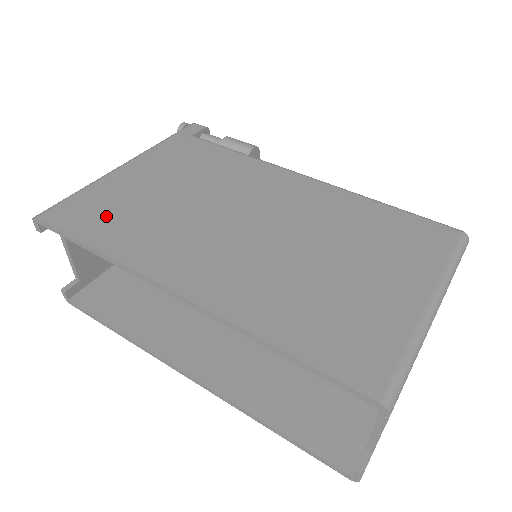
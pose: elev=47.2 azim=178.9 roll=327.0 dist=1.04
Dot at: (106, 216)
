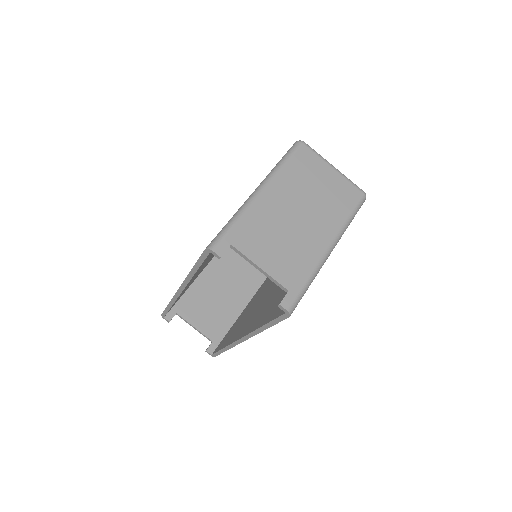
Dot at: occluded
